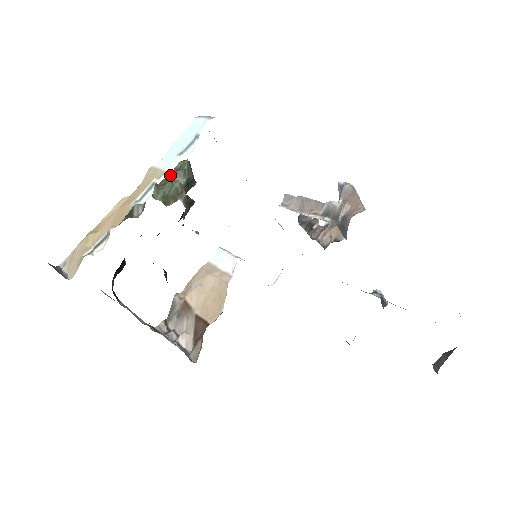
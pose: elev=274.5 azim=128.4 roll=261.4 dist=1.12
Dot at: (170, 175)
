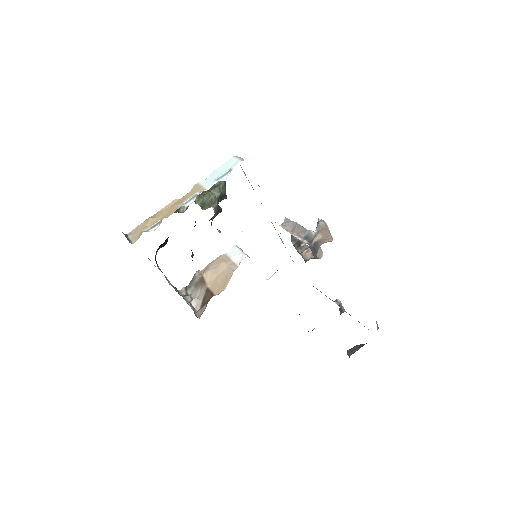
Dot at: (210, 189)
